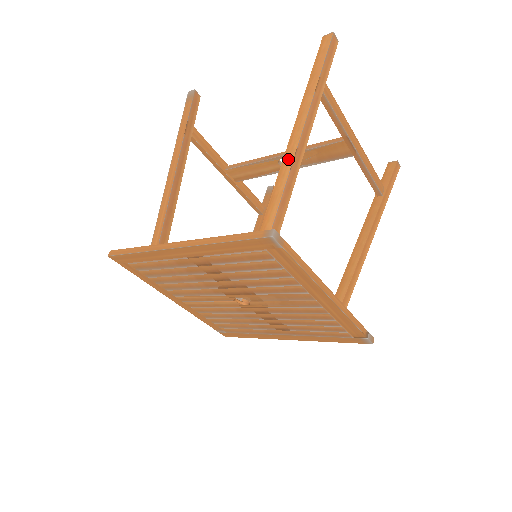
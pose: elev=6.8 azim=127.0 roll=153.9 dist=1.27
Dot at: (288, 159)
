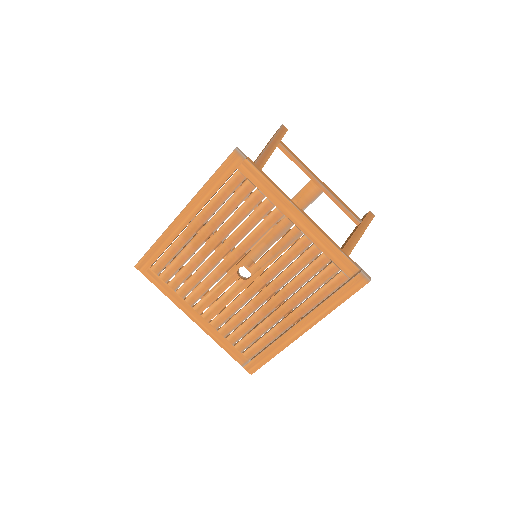
Dot at: occluded
